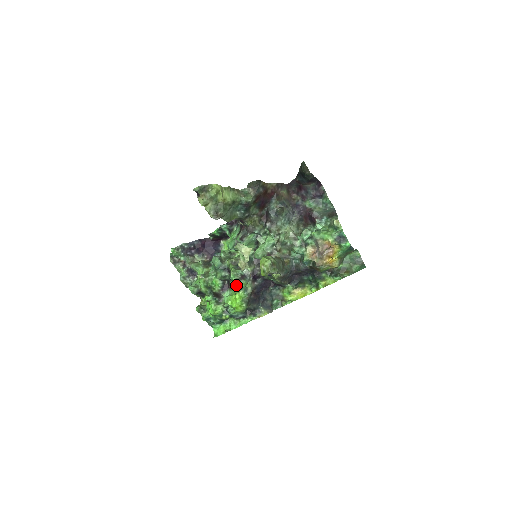
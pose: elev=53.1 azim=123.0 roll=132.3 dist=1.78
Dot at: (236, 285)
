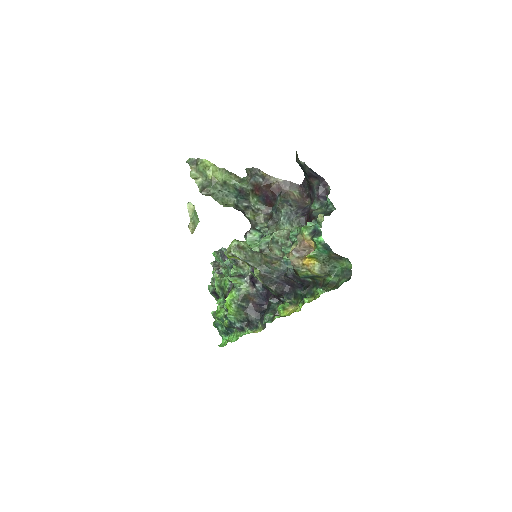
Dot at: occluded
